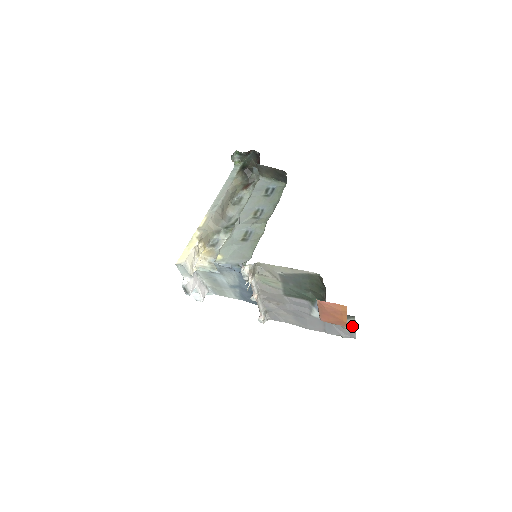
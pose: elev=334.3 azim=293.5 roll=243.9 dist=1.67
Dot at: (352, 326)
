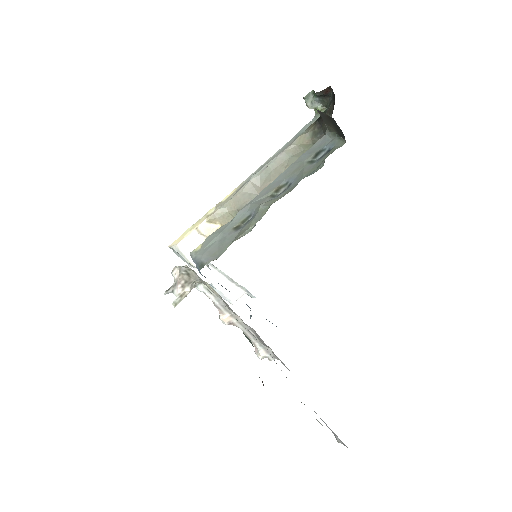
Dot at: occluded
